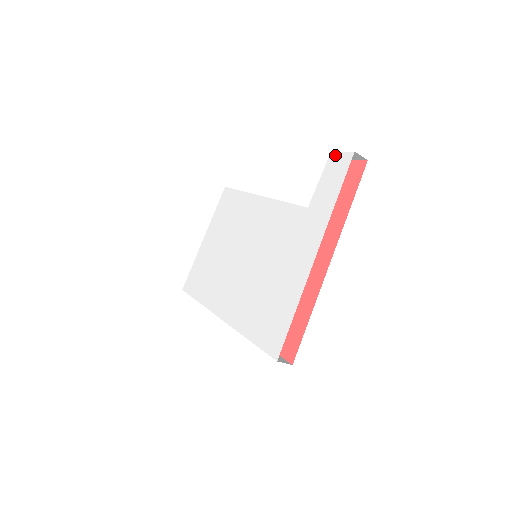
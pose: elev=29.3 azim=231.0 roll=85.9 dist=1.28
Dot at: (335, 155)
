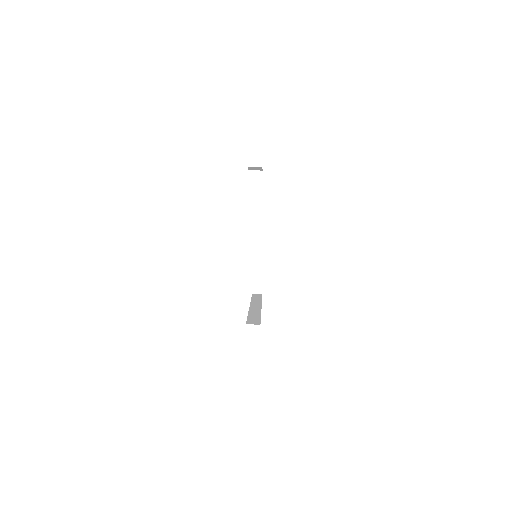
Dot at: occluded
